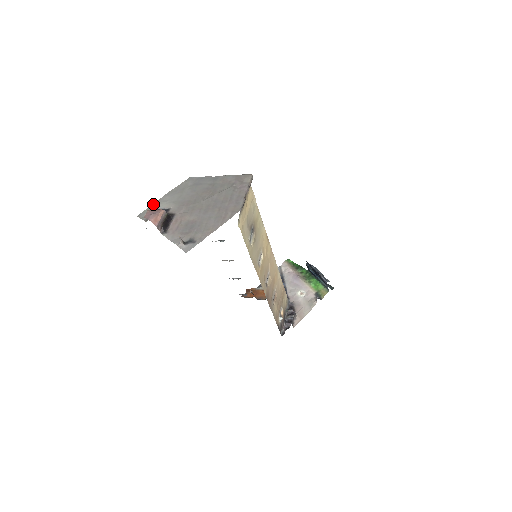
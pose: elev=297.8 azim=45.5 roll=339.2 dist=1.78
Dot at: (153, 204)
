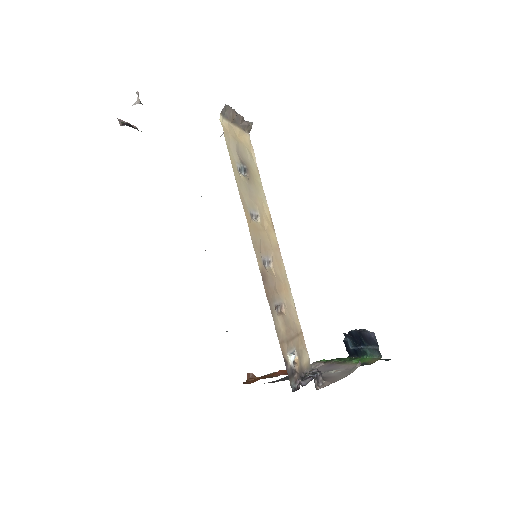
Dot at: occluded
